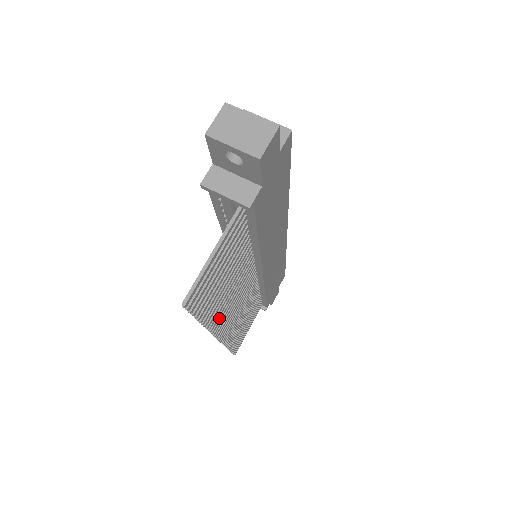
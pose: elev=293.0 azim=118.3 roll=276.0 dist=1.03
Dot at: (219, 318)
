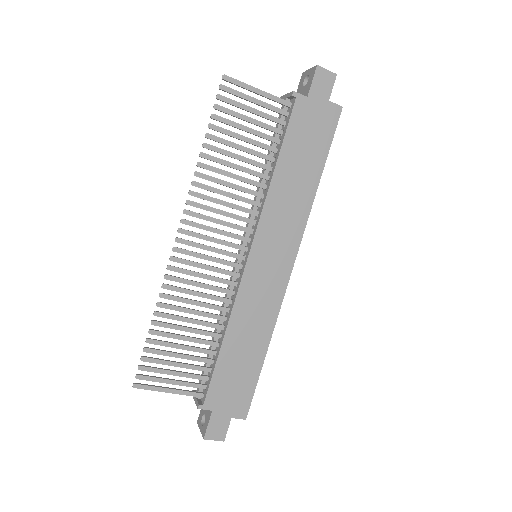
Dot at: (203, 194)
